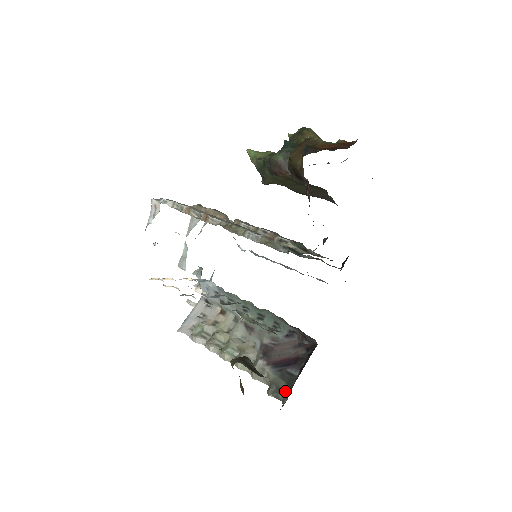
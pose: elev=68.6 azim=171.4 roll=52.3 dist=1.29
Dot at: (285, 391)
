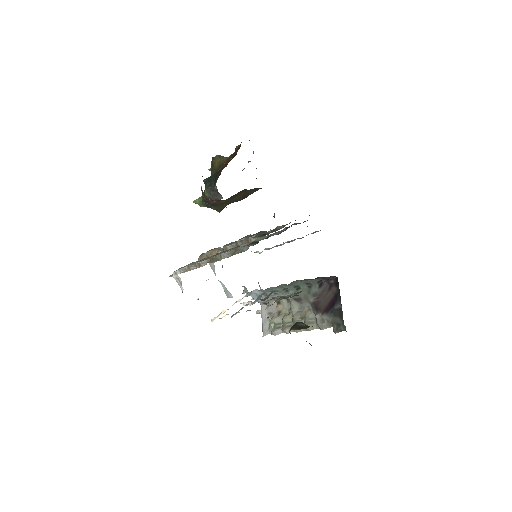
Dot at: (342, 323)
